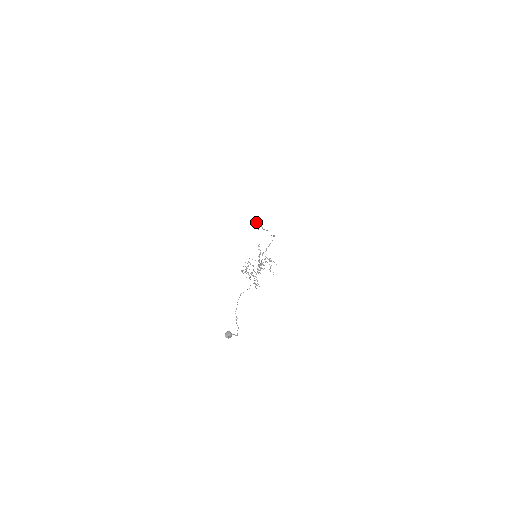
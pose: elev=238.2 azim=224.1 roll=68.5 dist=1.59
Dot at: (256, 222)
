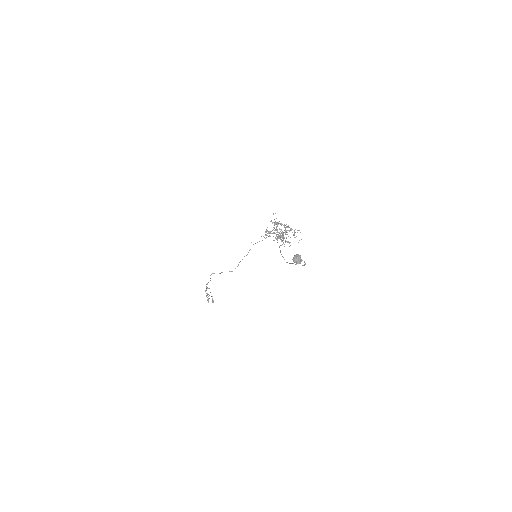
Dot at: (206, 293)
